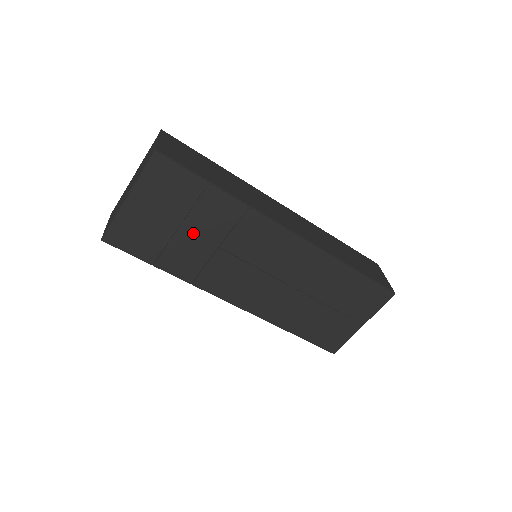
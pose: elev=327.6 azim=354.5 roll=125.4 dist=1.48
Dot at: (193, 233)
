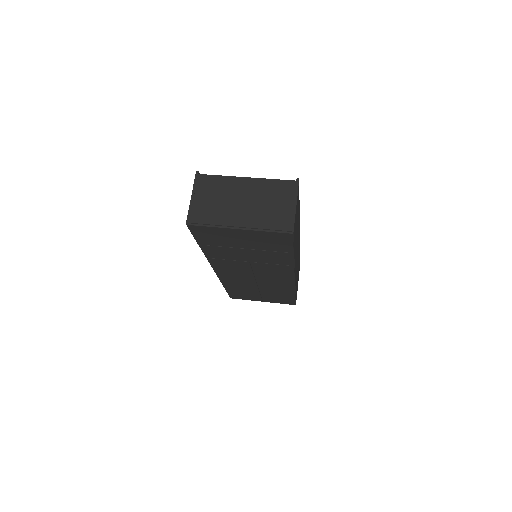
Dot at: (247, 253)
